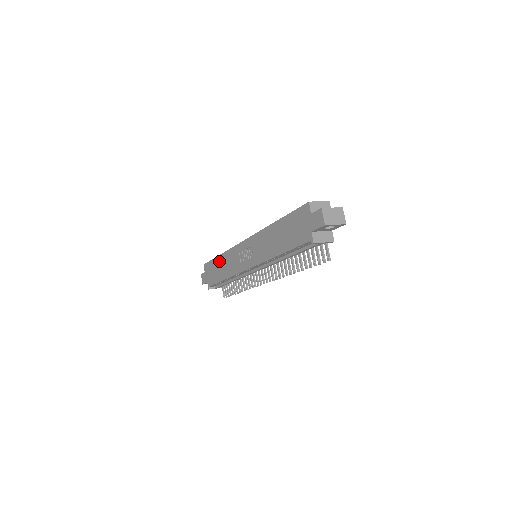
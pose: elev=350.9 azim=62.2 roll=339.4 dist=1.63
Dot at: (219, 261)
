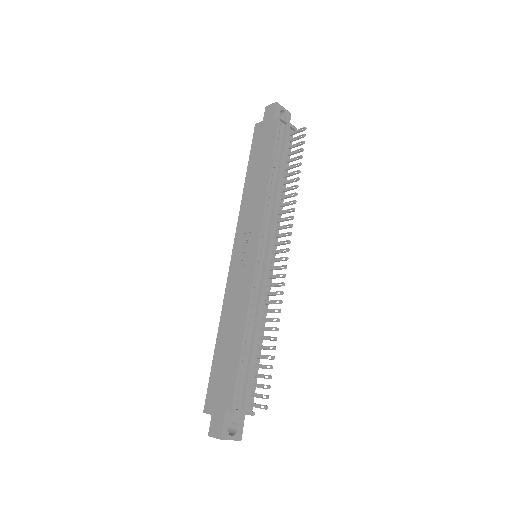
Dot at: (221, 341)
